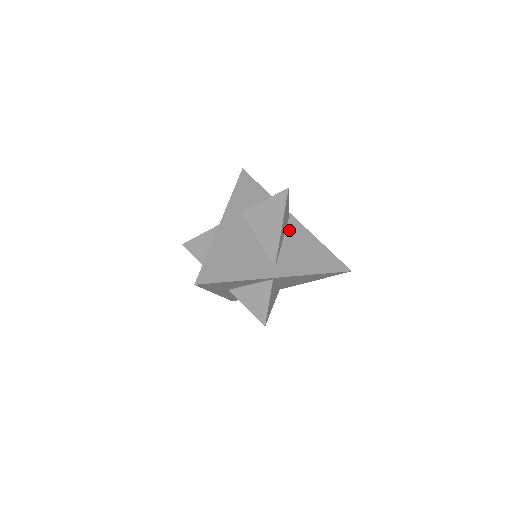
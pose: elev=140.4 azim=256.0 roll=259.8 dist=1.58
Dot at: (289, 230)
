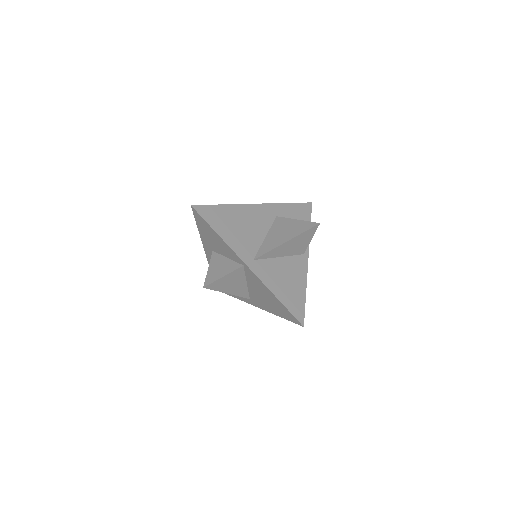
Dot at: (294, 258)
